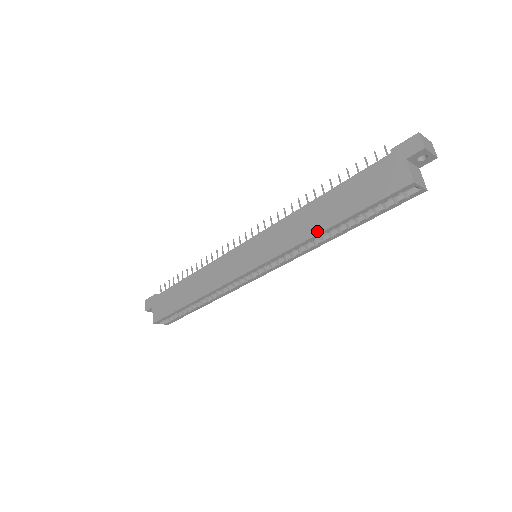
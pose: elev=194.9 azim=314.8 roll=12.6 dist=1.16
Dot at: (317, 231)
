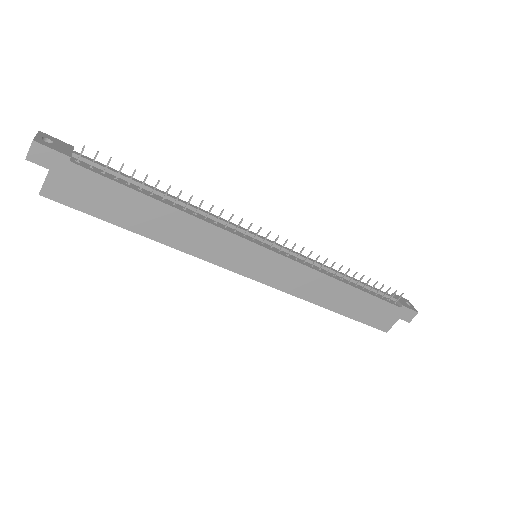
Dot at: (323, 305)
